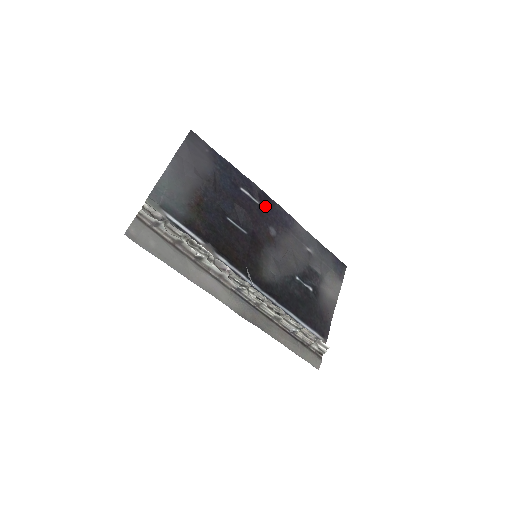
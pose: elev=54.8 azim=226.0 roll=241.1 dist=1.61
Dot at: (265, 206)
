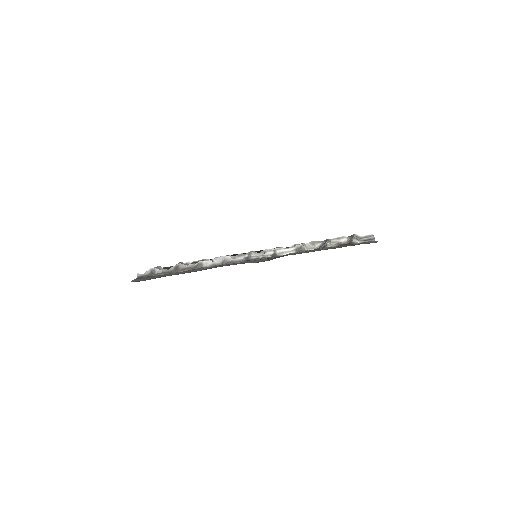
Dot at: occluded
